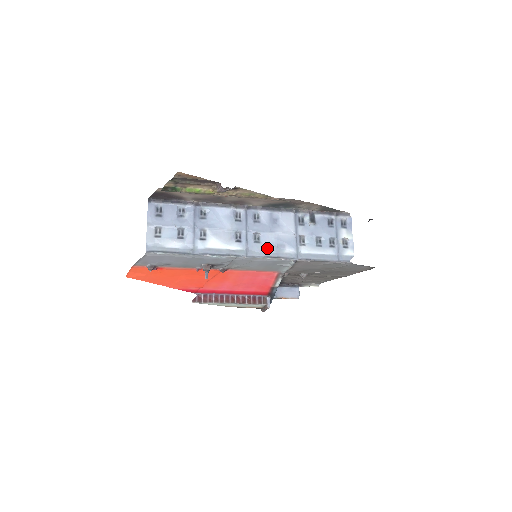
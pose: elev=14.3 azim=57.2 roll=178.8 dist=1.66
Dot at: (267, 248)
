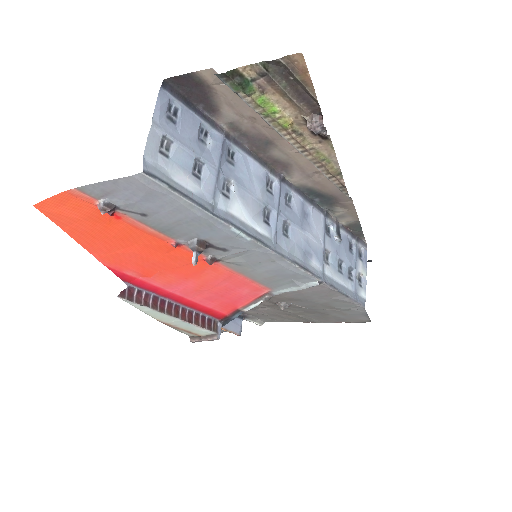
Dot at: (295, 250)
